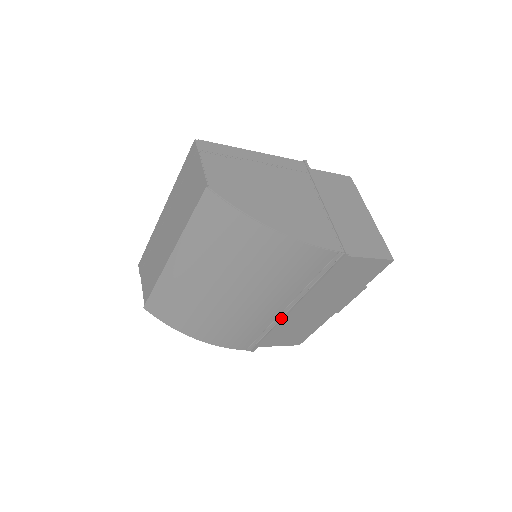
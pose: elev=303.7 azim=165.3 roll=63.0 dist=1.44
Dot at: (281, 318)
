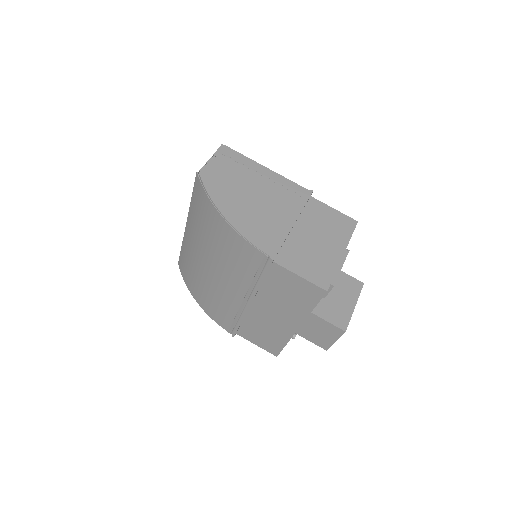
Dot at: (244, 309)
